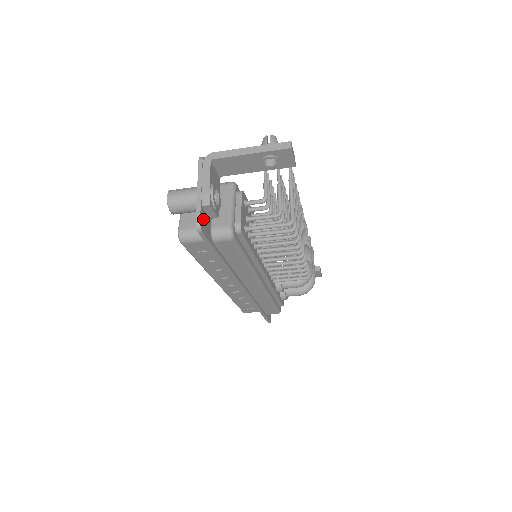
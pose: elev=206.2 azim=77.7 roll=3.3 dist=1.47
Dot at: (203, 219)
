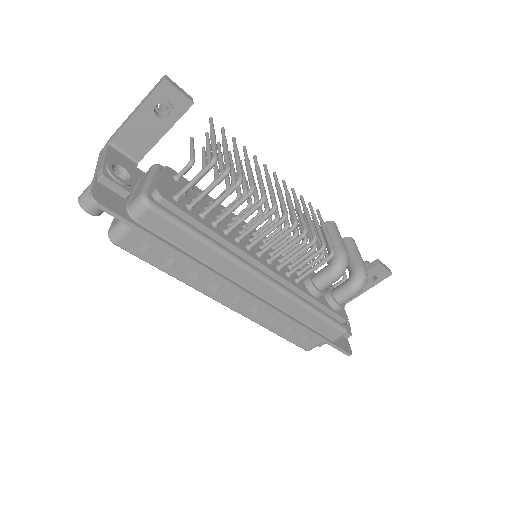
Dot at: (102, 194)
